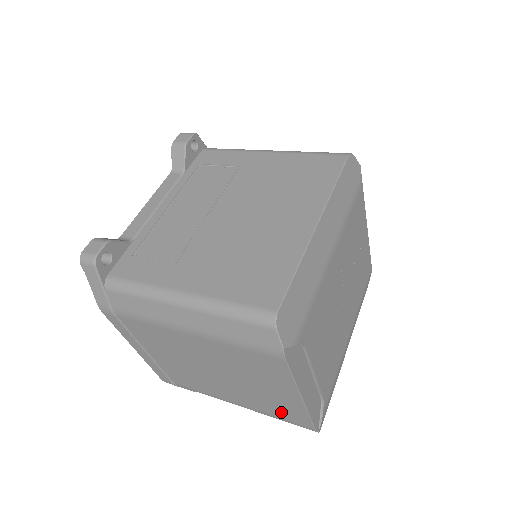
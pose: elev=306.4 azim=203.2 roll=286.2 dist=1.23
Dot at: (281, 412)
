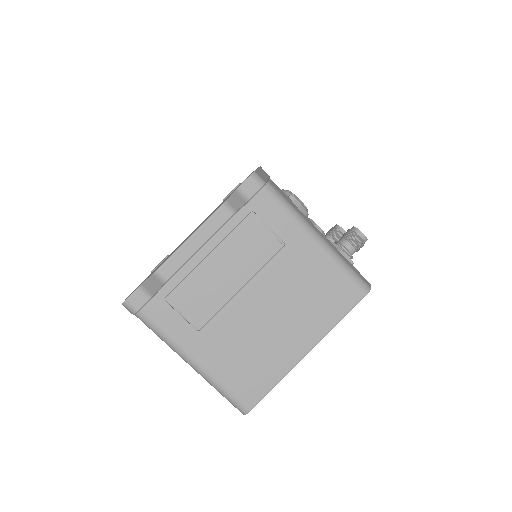
Dot at: occluded
